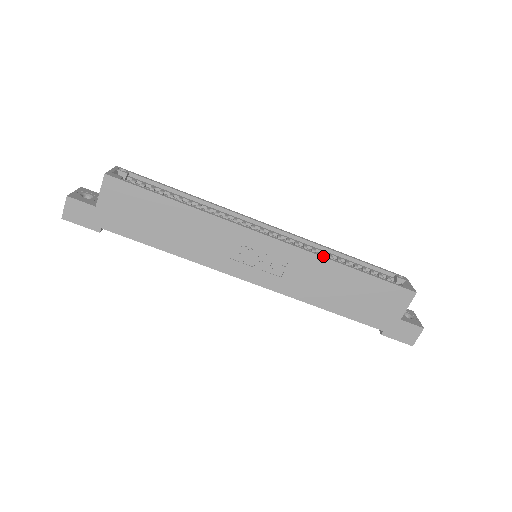
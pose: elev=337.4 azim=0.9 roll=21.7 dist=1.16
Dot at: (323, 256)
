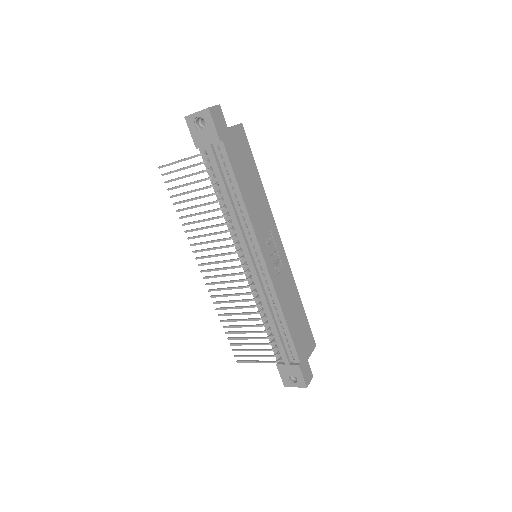
Dot at: (294, 282)
